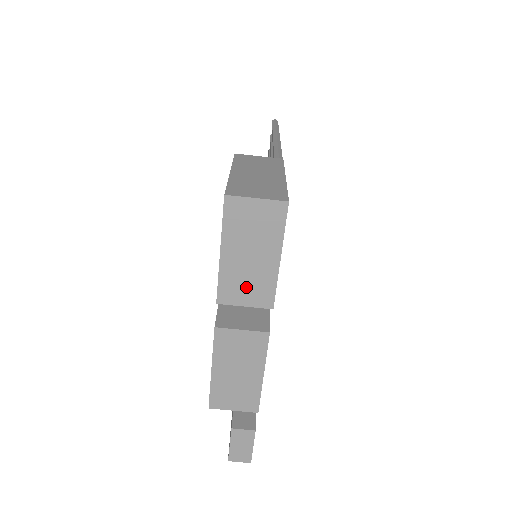
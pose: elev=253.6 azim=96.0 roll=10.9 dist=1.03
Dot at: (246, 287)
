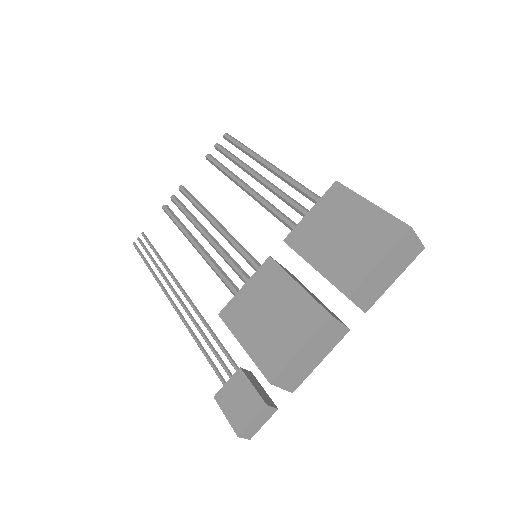
Dot at: (369, 292)
